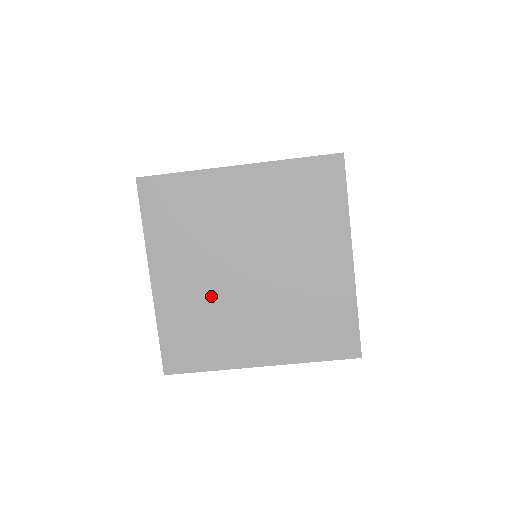
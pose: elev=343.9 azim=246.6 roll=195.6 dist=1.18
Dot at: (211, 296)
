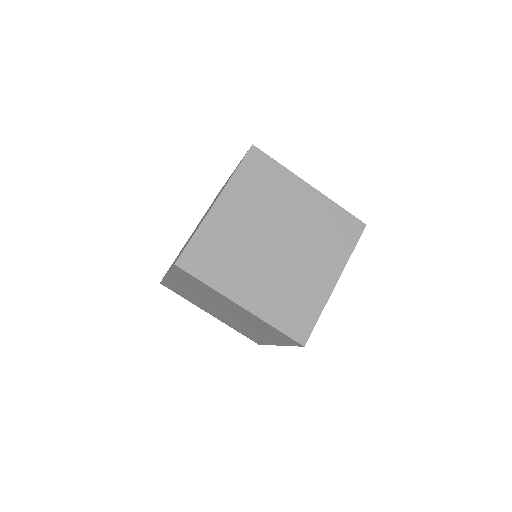
Dot at: (277, 278)
